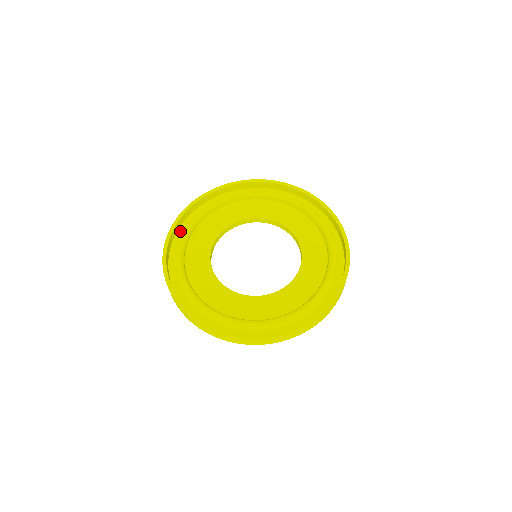
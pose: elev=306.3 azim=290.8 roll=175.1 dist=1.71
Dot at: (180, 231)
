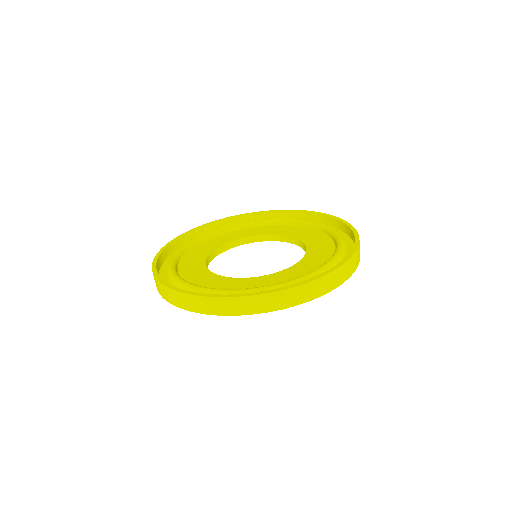
Dot at: occluded
